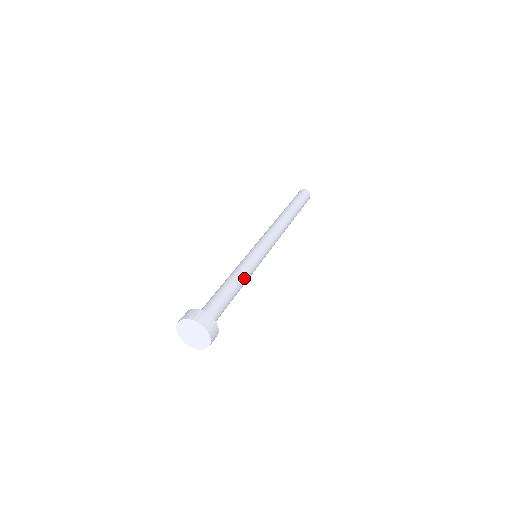
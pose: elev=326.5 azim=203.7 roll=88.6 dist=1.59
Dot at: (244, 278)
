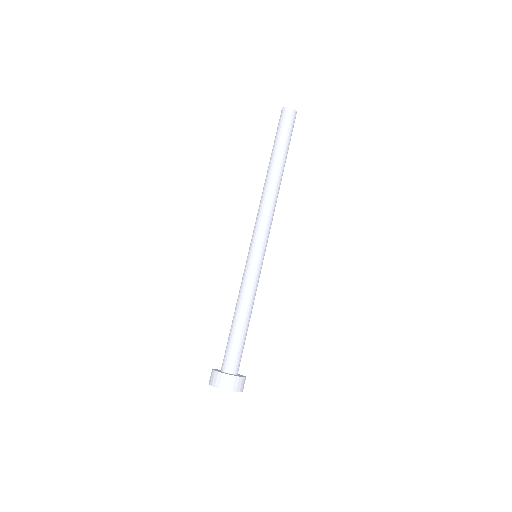
Dot at: occluded
